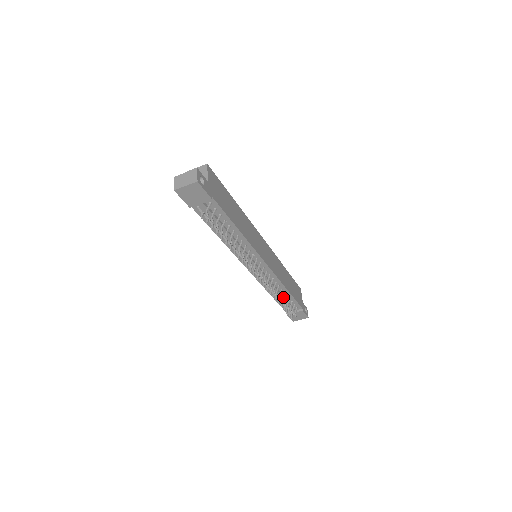
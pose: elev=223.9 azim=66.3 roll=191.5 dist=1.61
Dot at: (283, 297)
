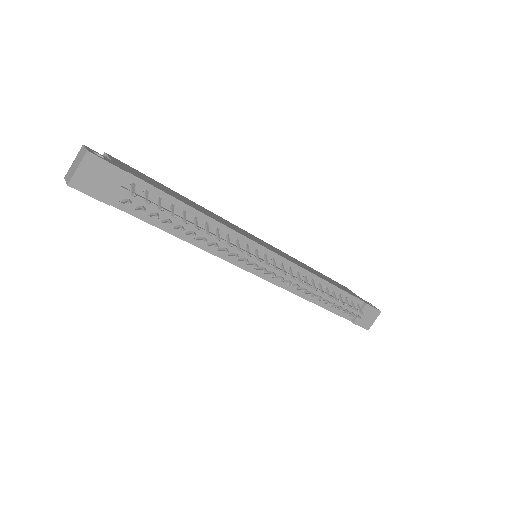
Dot at: (328, 293)
